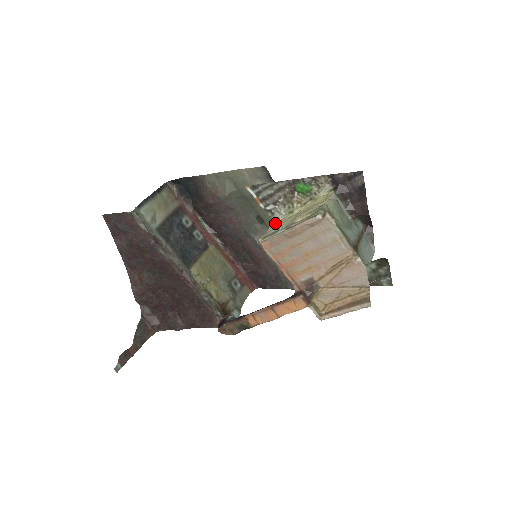
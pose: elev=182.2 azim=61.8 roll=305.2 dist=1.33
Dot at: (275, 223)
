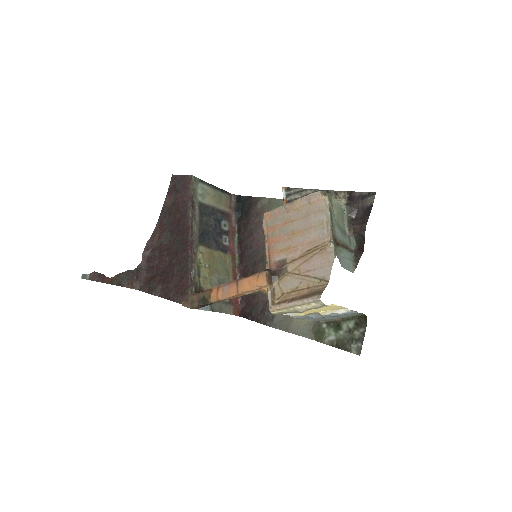
Dot at: occluded
